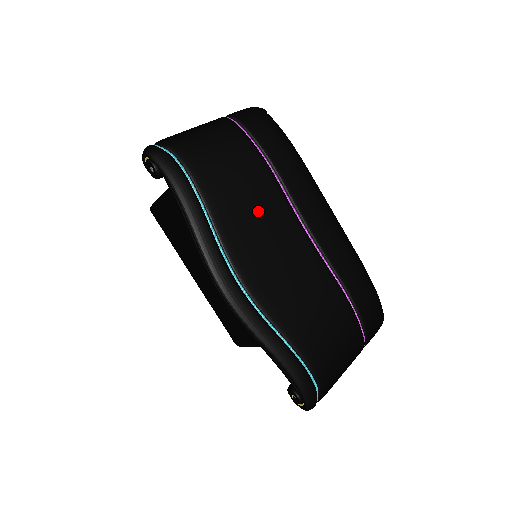
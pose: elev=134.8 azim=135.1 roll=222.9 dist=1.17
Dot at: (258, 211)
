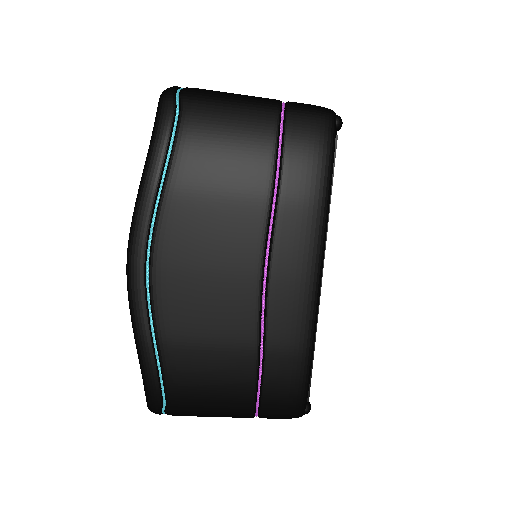
Dot at: (220, 217)
